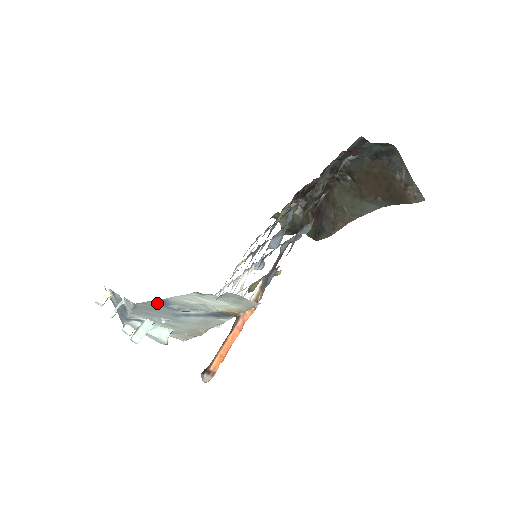
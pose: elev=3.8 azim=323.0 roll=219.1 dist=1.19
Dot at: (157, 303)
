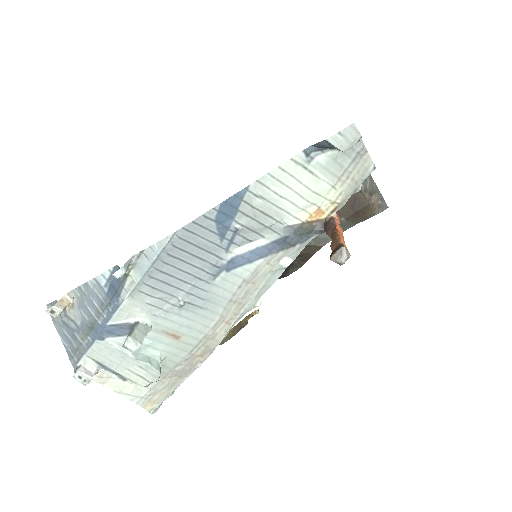
Dot at: (216, 218)
